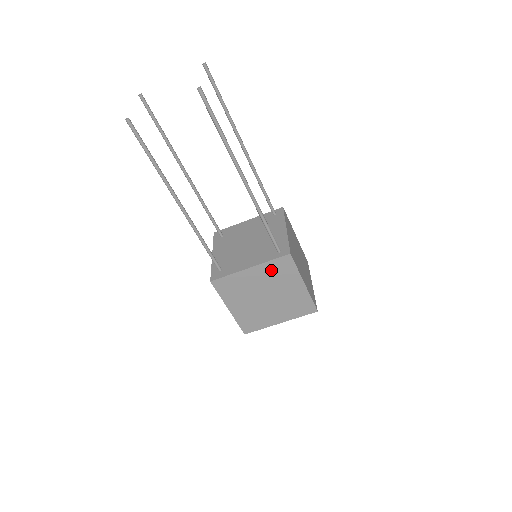
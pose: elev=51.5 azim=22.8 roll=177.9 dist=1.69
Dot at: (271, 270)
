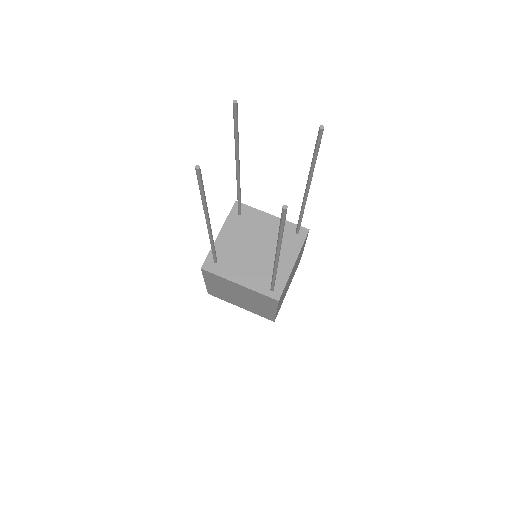
Dot at: (256, 295)
